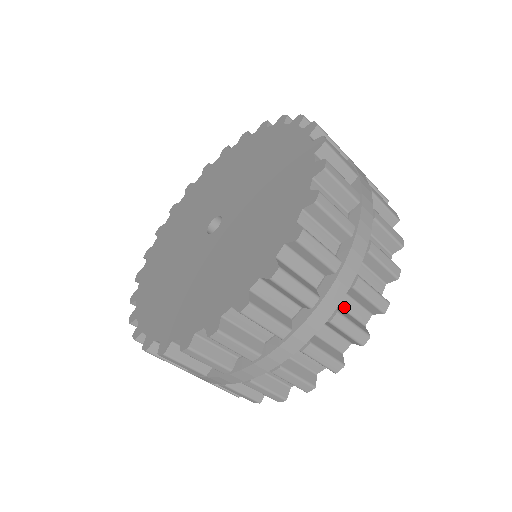
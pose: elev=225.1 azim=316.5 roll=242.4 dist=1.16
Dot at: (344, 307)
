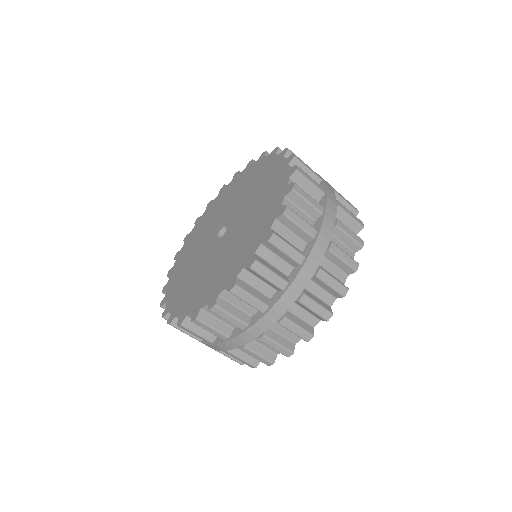
Dot at: (277, 330)
